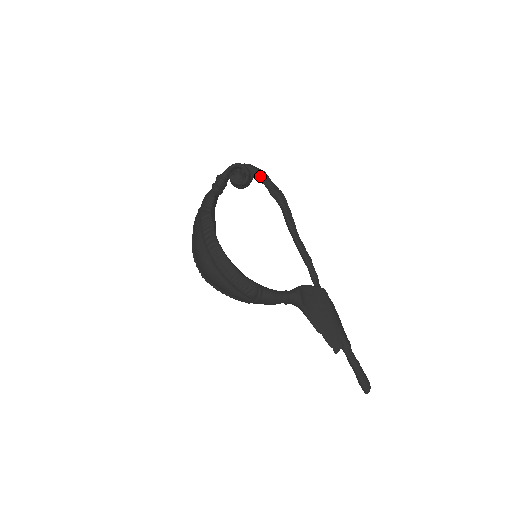
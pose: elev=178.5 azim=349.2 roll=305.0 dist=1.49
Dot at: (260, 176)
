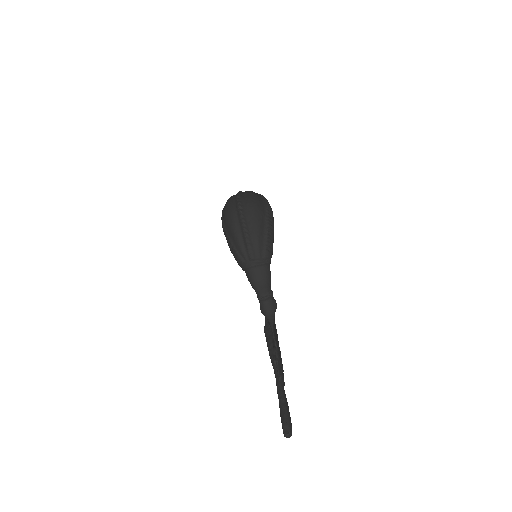
Dot at: occluded
